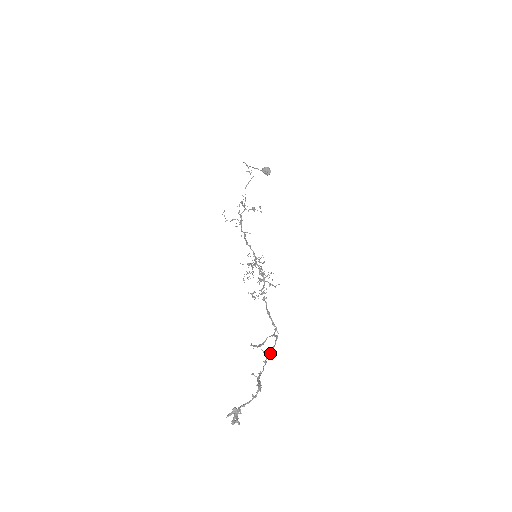
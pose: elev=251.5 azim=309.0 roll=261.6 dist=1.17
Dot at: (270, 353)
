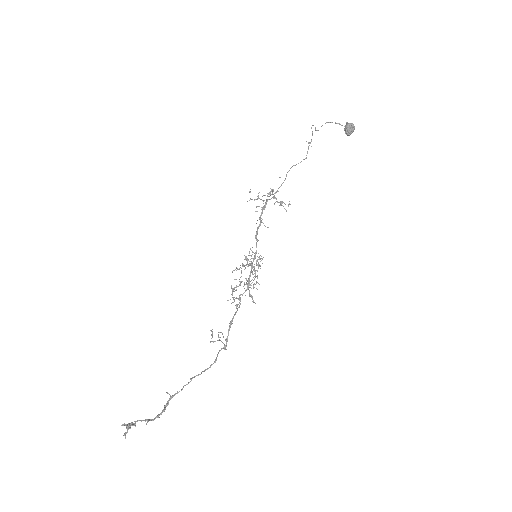
Dot at: (200, 374)
